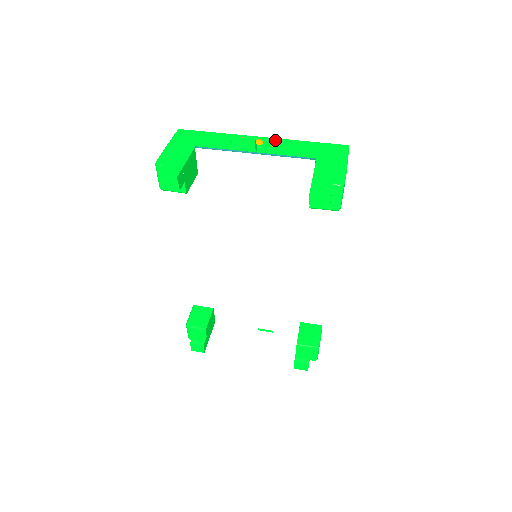
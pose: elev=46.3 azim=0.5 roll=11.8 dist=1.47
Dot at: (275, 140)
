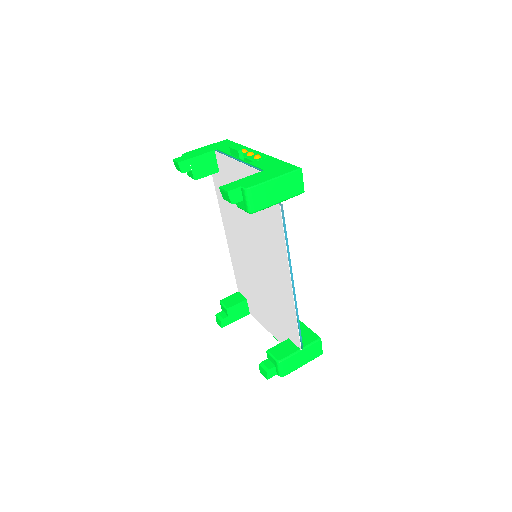
Dot at: (263, 155)
